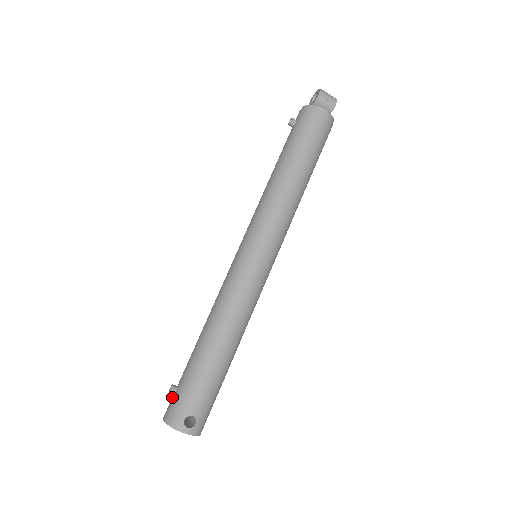
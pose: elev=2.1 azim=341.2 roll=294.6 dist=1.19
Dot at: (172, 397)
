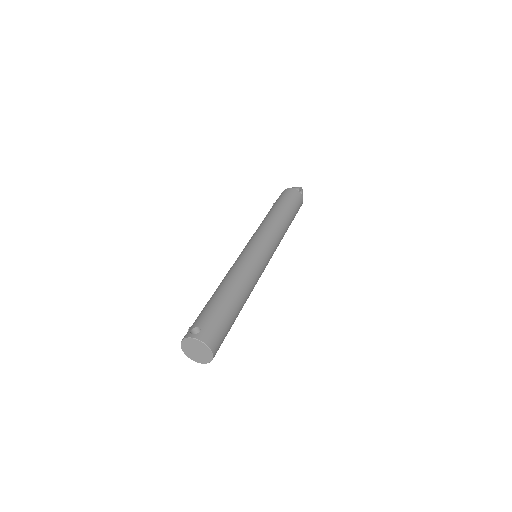
Dot at: occluded
